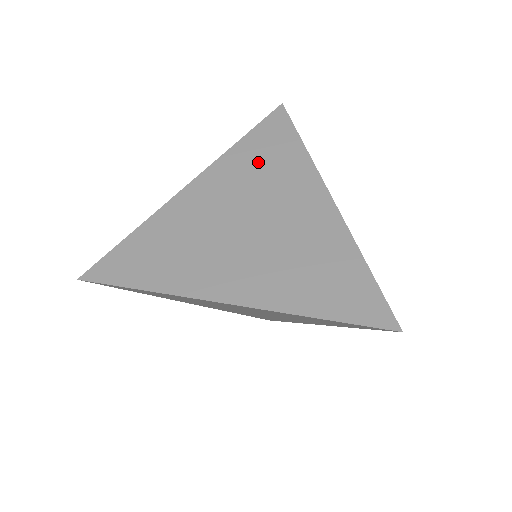
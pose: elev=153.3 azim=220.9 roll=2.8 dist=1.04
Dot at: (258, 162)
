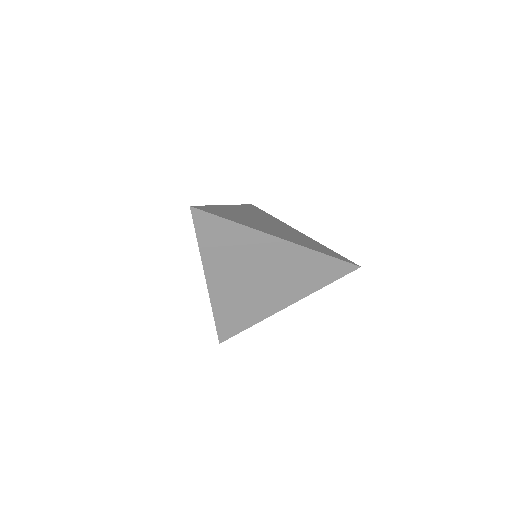
Dot at: (256, 213)
